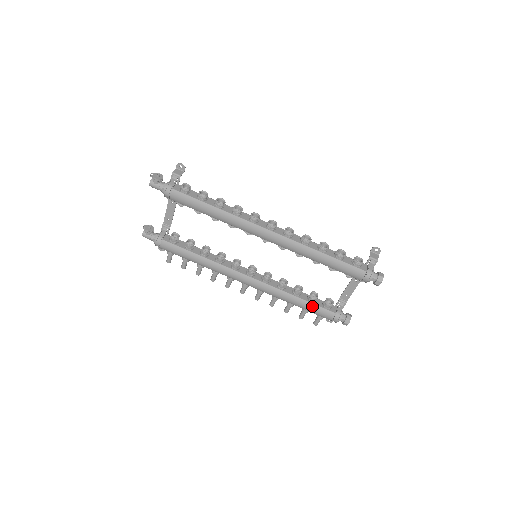
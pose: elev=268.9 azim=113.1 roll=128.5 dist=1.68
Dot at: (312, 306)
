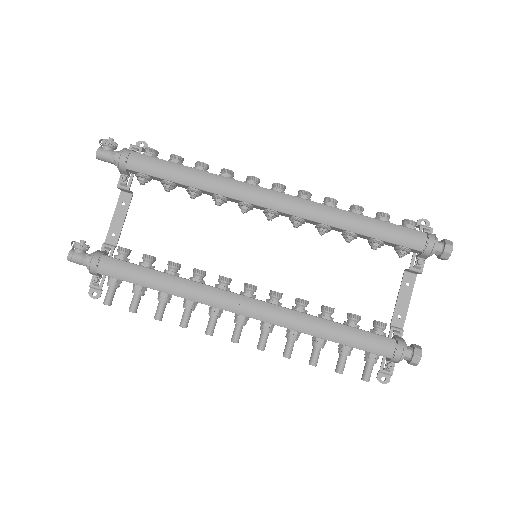
Dot at: (356, 332)
